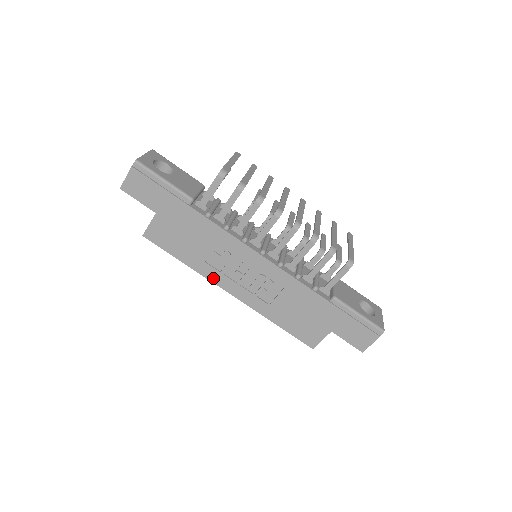
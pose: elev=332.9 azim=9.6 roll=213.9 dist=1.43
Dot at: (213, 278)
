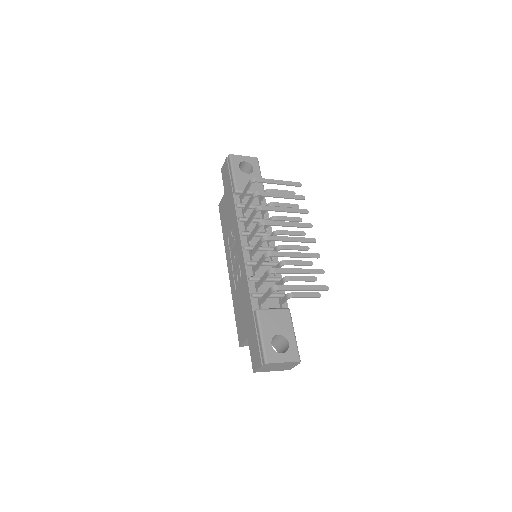
Dot at: (227, 252)
